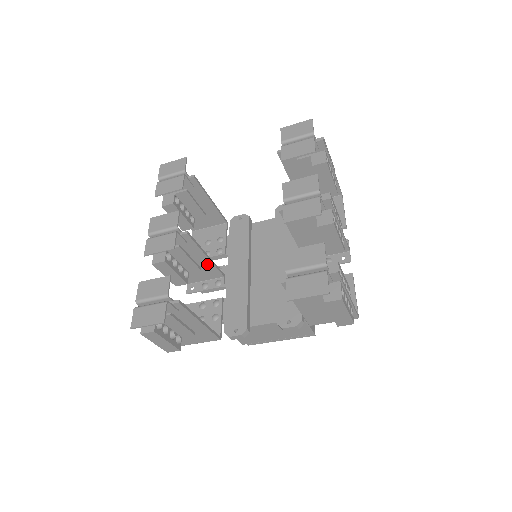
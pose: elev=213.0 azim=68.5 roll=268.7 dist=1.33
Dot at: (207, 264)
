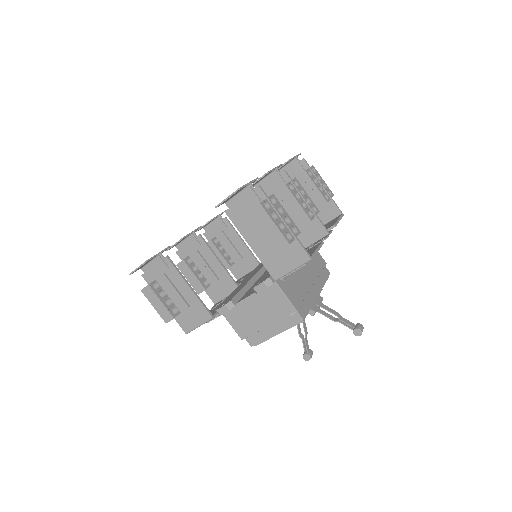
Dot at: (222, 273)
